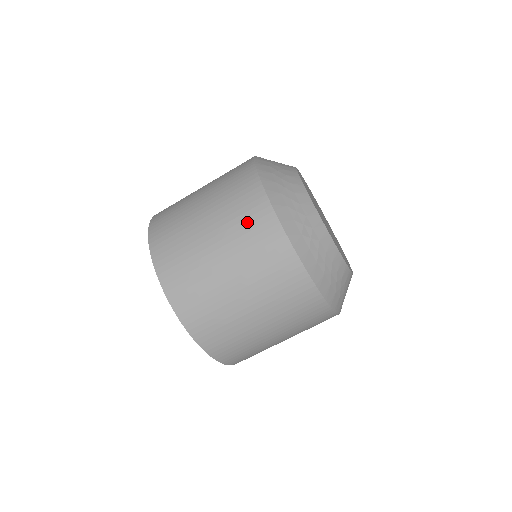
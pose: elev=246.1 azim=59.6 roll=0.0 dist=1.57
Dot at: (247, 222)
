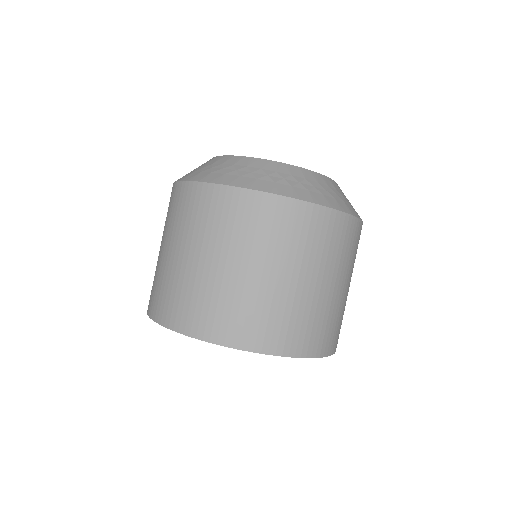
Dot at: (181, 211)
